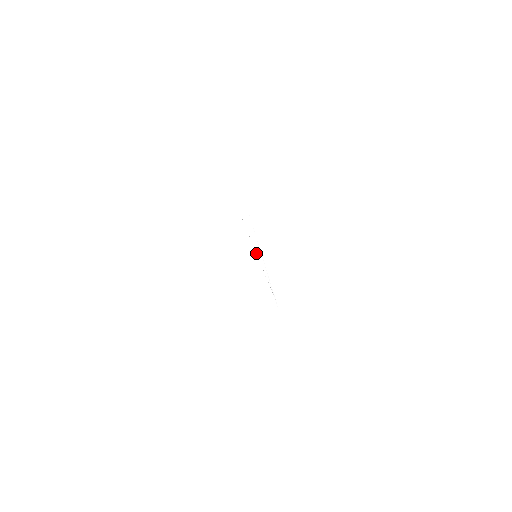
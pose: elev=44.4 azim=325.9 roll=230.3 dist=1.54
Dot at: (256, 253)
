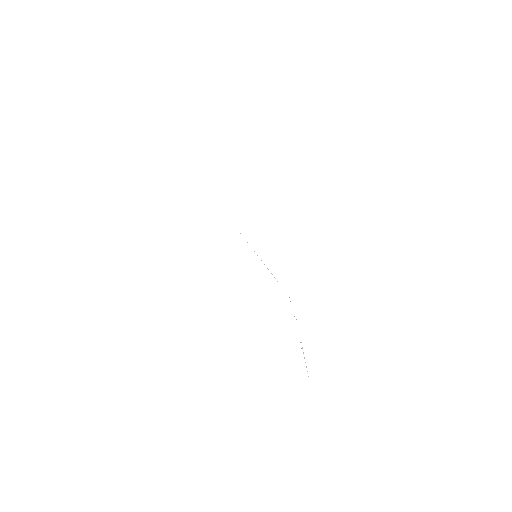
Dot at: (257, 255)
